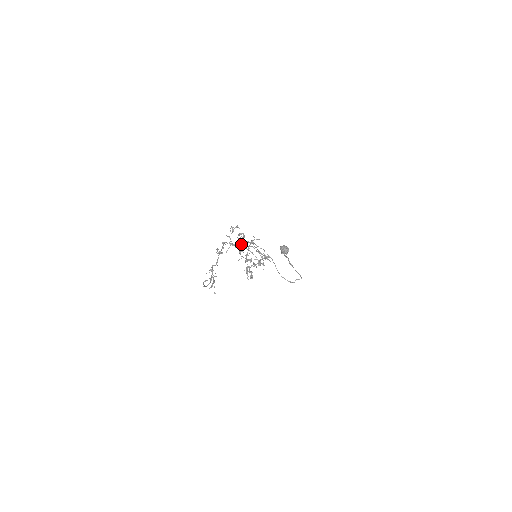
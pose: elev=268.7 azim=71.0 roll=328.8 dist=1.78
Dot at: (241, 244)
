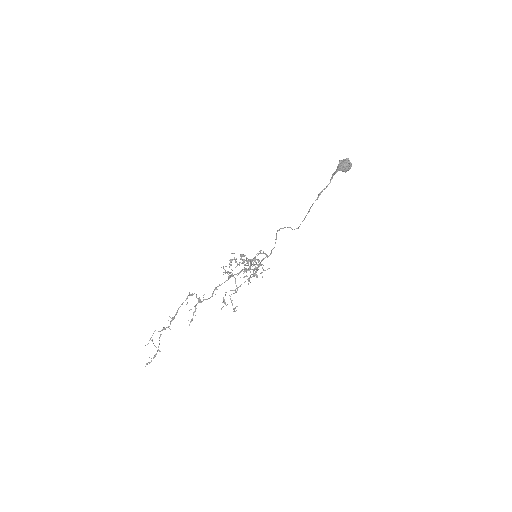
Dot at: (244, 269)
